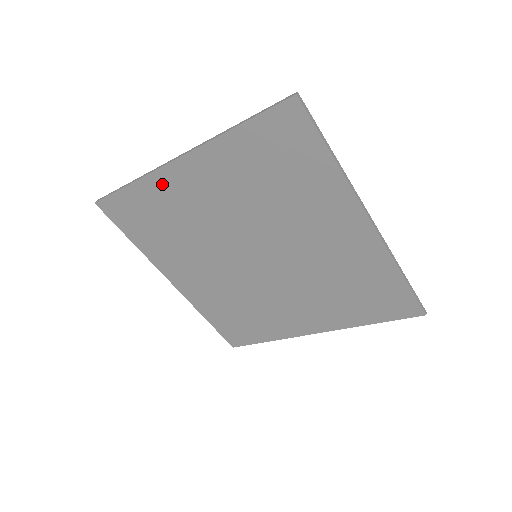
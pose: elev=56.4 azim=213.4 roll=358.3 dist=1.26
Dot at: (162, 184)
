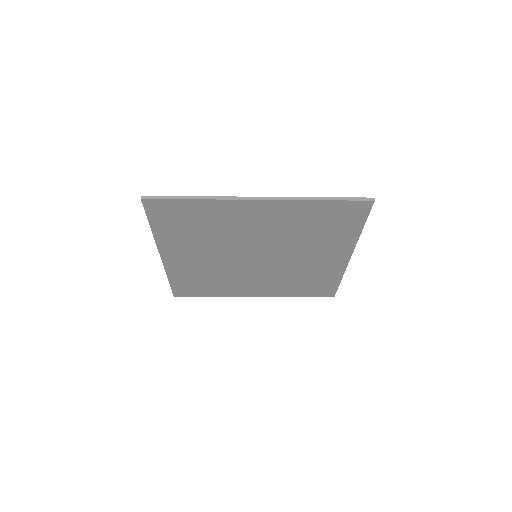
Dot at: (175, 269)
